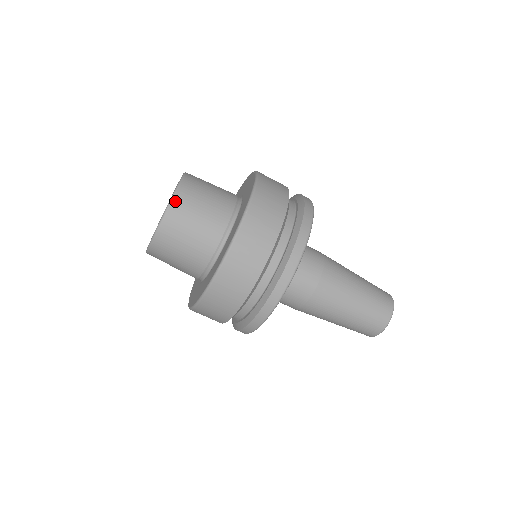
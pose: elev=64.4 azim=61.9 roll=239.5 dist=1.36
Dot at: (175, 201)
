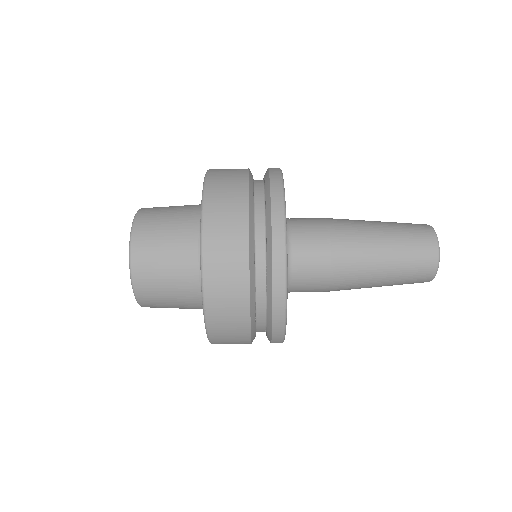
Dot at: (138, 218)
